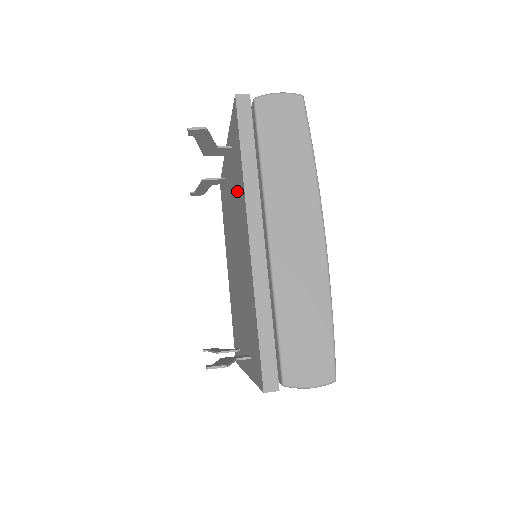
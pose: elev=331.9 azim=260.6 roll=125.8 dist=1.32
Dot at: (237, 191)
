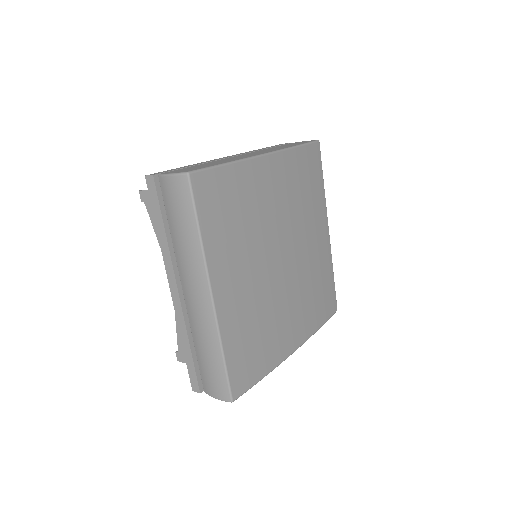
Dot at: occluded
